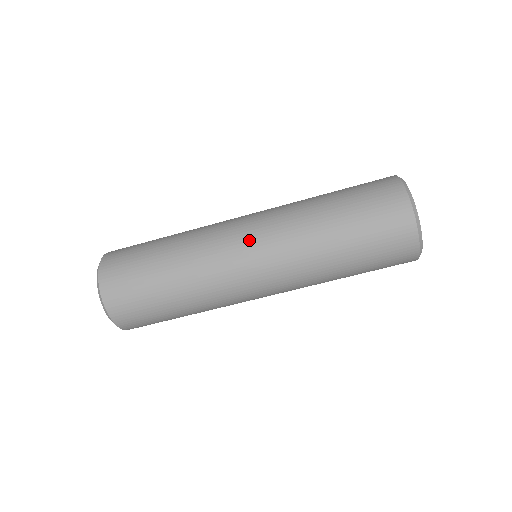
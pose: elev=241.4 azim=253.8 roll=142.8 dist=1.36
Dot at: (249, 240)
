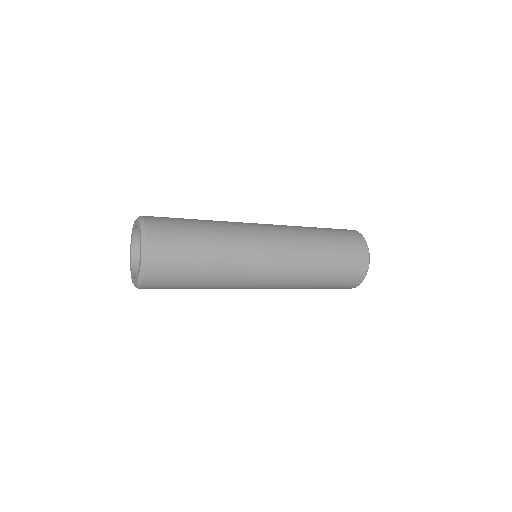
Dot at: (272, 259)
